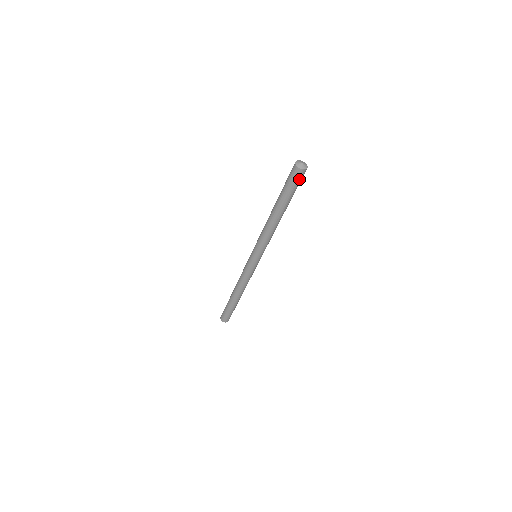
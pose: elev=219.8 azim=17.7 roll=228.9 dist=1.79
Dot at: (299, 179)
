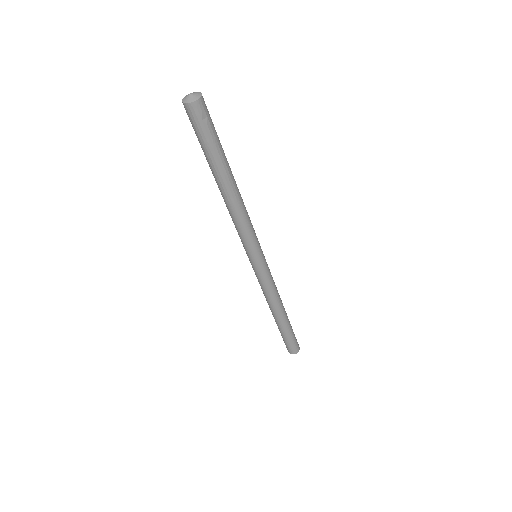
Dot at: (198, 121)
